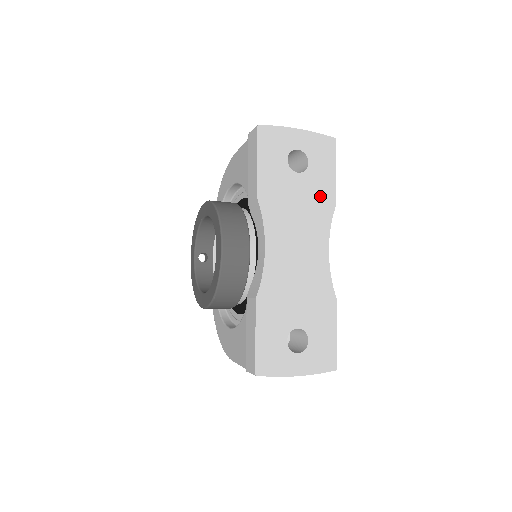
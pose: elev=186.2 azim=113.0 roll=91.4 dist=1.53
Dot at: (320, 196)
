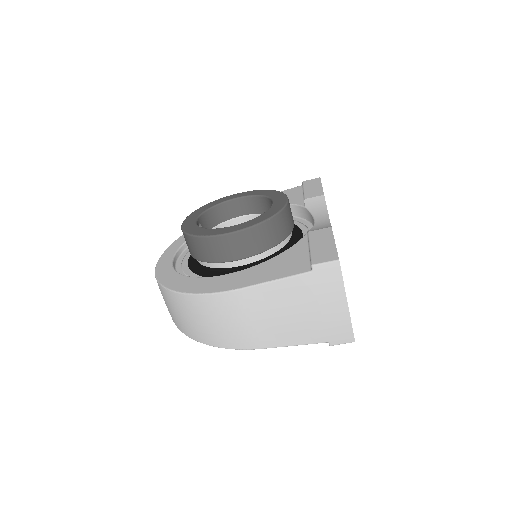
Dot at: occluded
